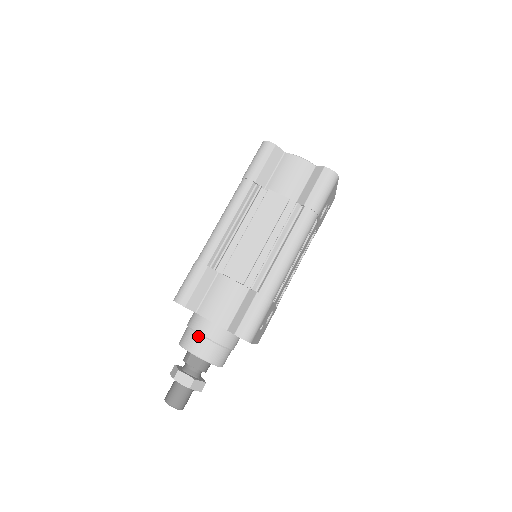
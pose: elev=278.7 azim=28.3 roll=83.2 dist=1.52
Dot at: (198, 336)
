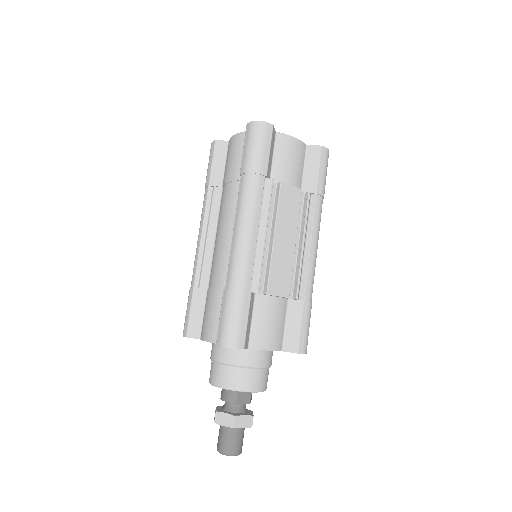
Dot at: (250, 371)
